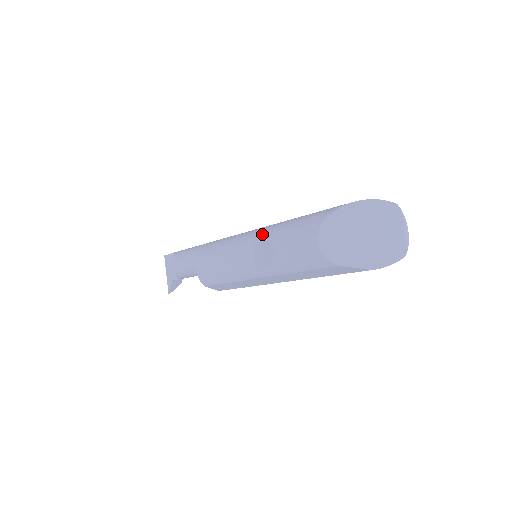
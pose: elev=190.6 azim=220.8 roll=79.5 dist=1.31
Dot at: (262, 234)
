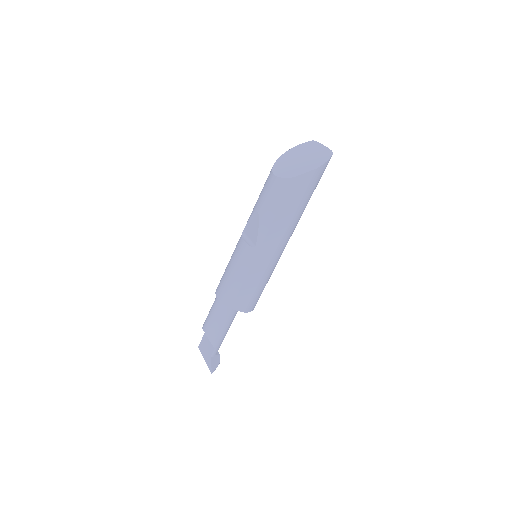
Dot at: (247, 221)
